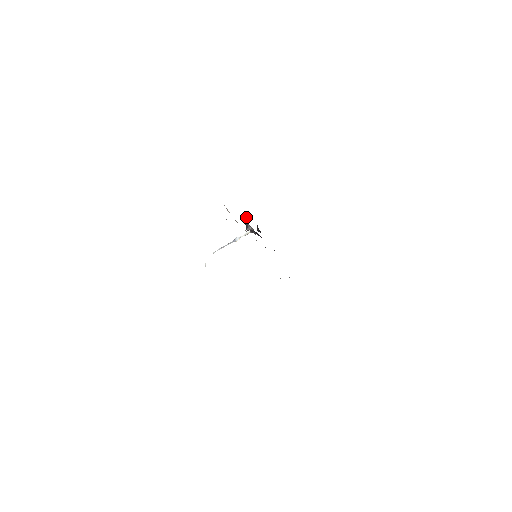
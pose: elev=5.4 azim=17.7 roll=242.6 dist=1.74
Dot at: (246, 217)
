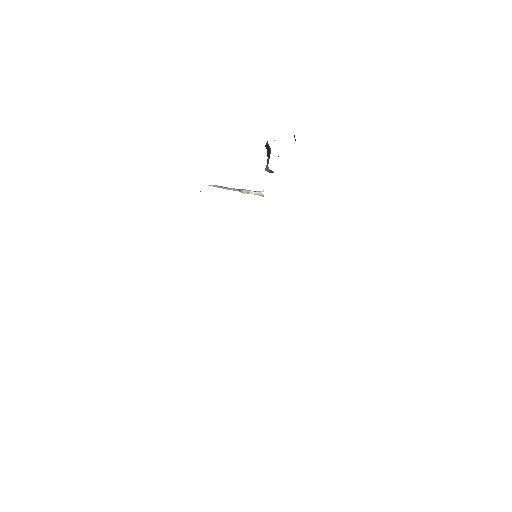
Dot at: (269, 147)
